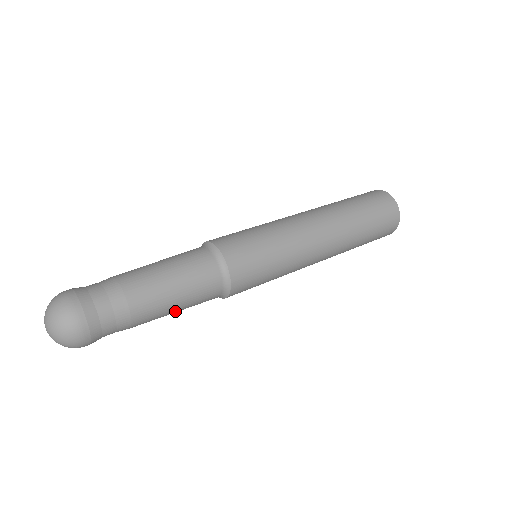
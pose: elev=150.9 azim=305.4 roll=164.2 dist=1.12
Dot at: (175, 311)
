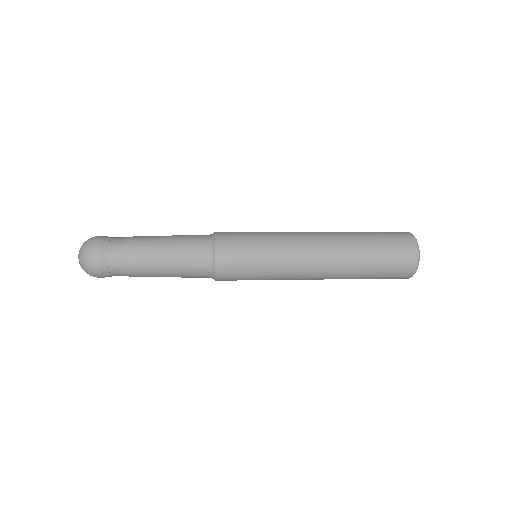
Dot at: (169, 276)
